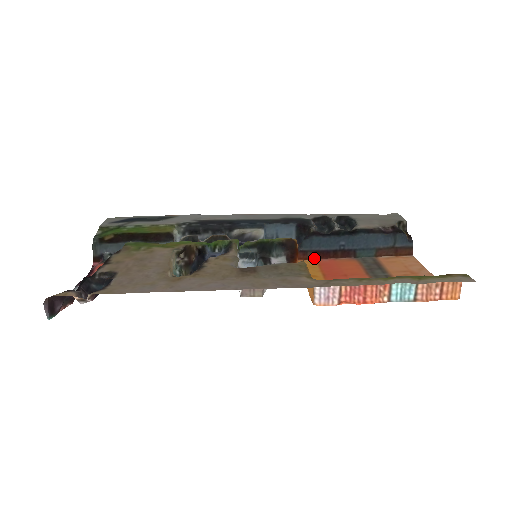
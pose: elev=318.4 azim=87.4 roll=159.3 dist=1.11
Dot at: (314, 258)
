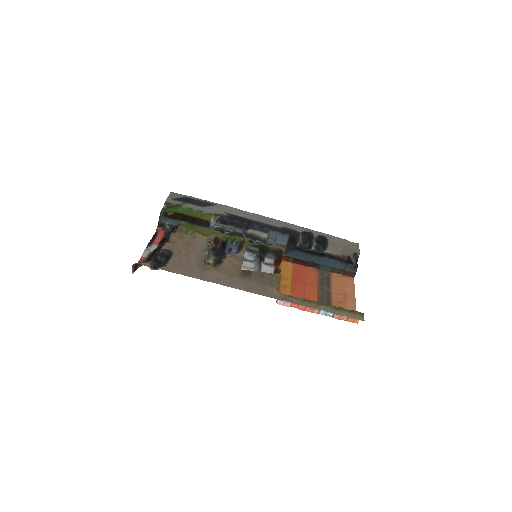
Dot at: (293, 262)
